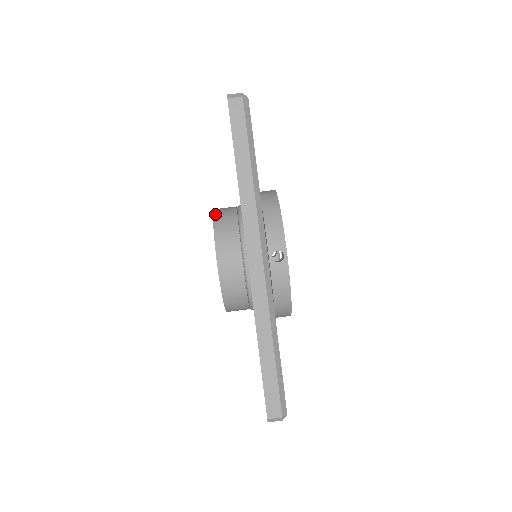
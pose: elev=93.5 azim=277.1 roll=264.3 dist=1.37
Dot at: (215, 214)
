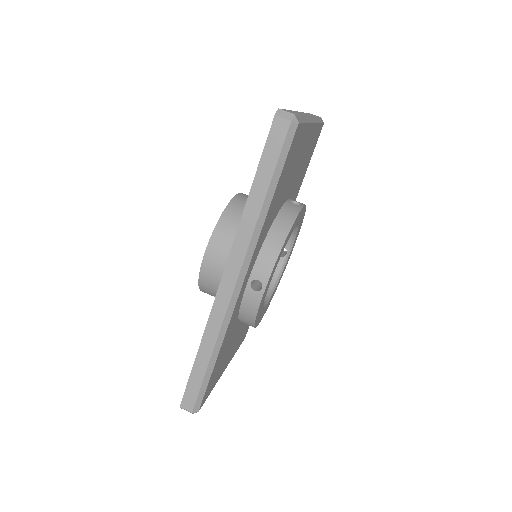
Dot at: (230, 205)
